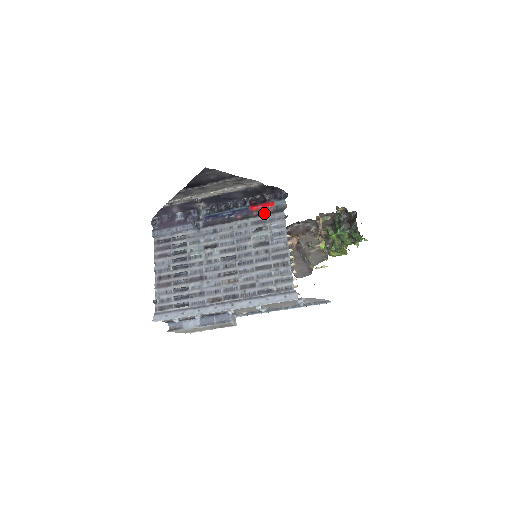
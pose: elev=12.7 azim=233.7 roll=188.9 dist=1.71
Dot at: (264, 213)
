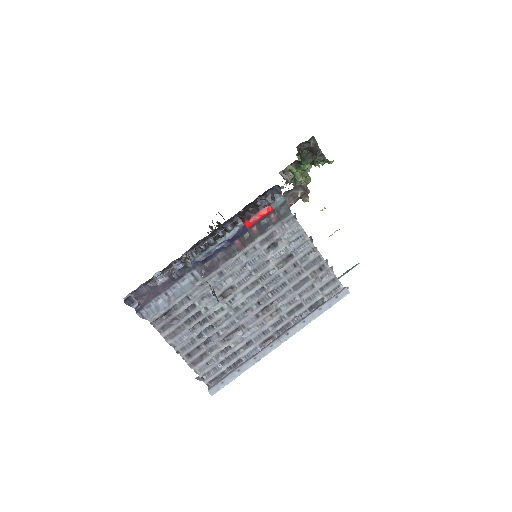
Dot at: (267, 224)
